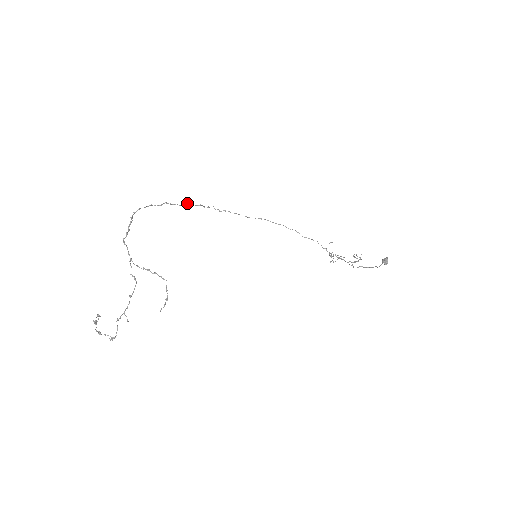
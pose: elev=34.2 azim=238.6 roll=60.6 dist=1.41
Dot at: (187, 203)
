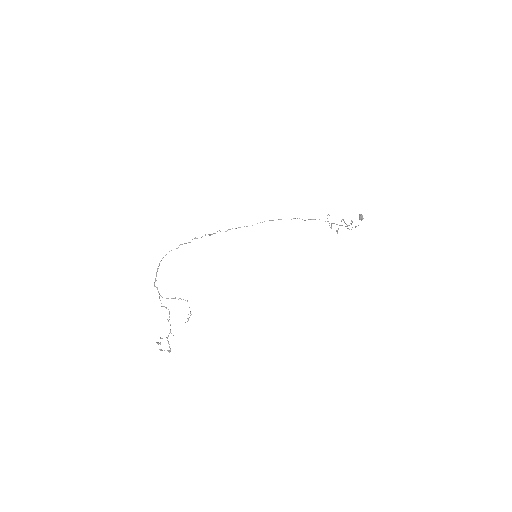
Dot at: (195, 238)
